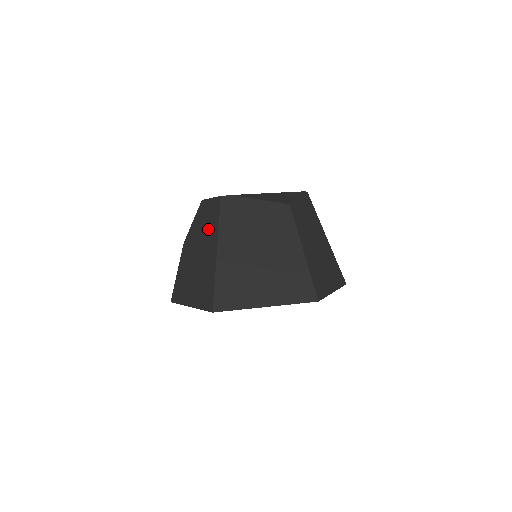
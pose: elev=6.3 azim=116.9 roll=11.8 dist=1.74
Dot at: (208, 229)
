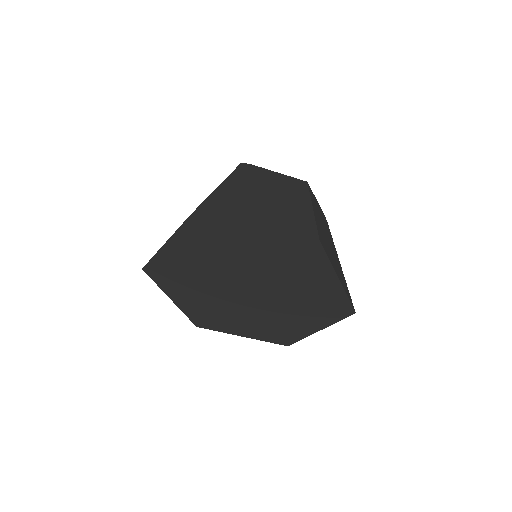
Dot at: occluded
